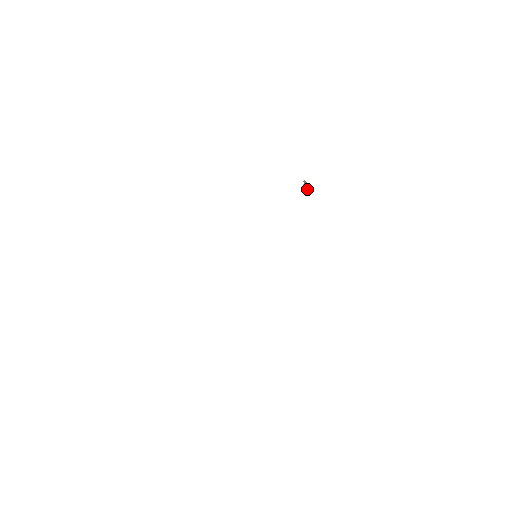
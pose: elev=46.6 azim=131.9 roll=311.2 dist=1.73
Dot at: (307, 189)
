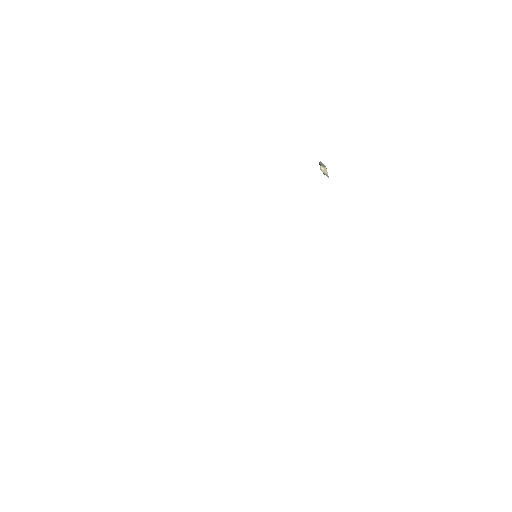
Dot at: (323, 173)
